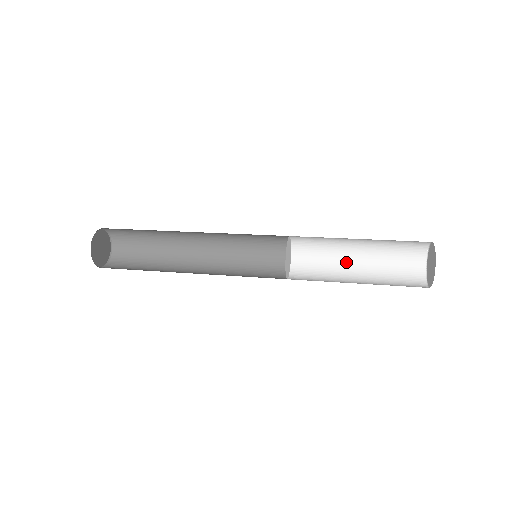
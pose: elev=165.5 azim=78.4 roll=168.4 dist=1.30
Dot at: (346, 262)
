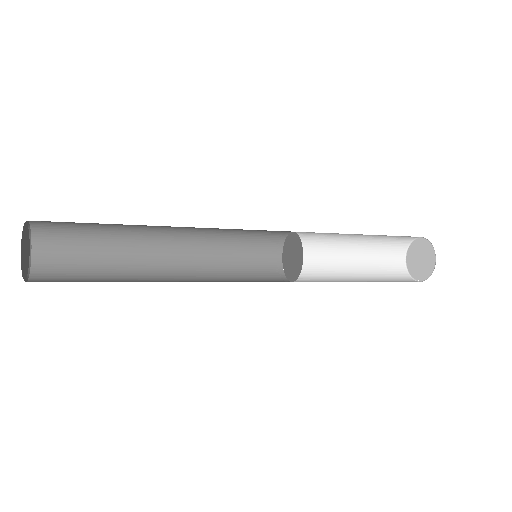
Dot at: (338, 264)
